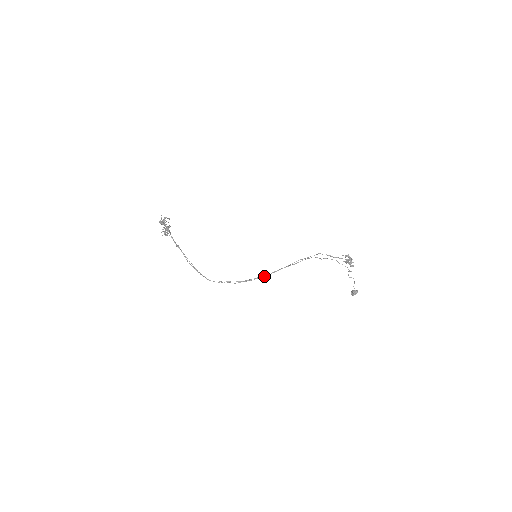
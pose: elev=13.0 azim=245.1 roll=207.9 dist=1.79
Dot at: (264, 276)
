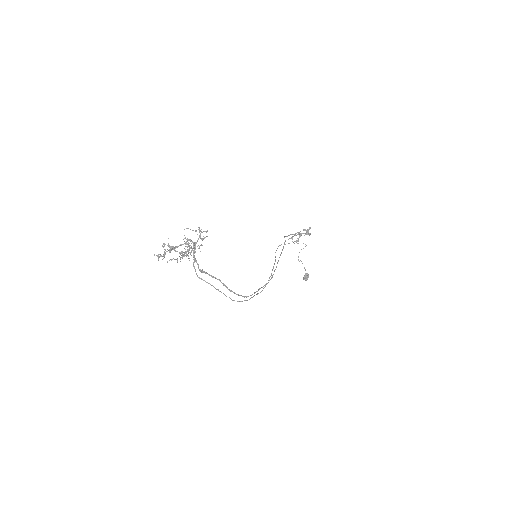
Dot at: (271, 275)
